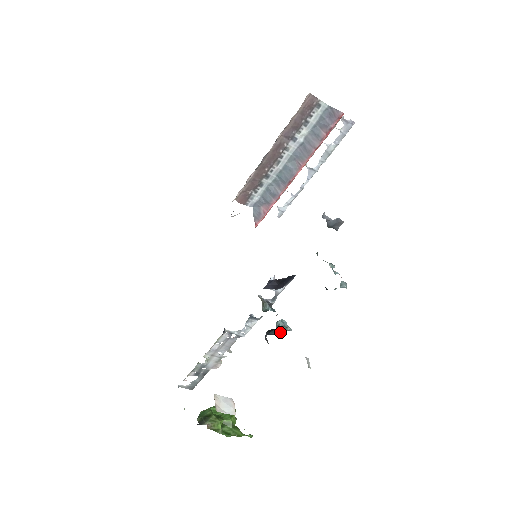
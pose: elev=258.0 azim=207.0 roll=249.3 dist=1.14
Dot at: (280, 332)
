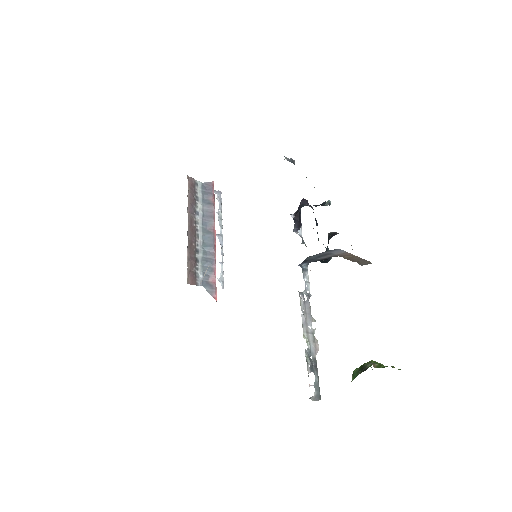
Dot at: occluded
